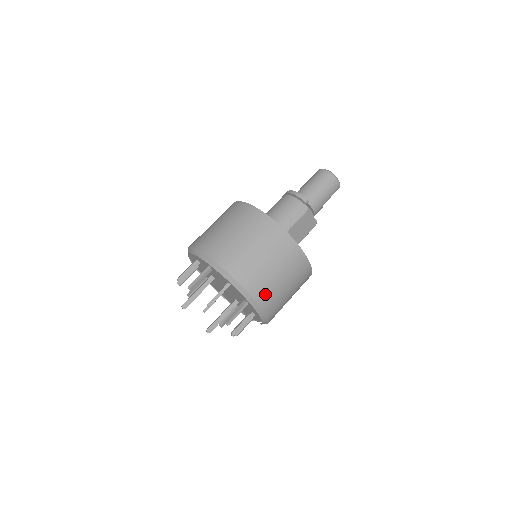
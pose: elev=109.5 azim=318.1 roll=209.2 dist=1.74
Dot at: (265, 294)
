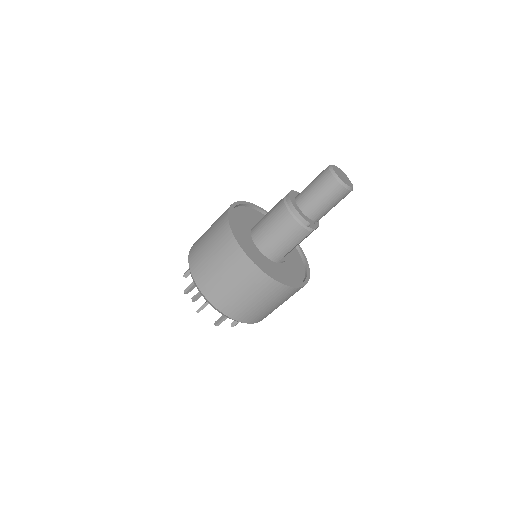
Dot at: (264, 317)
